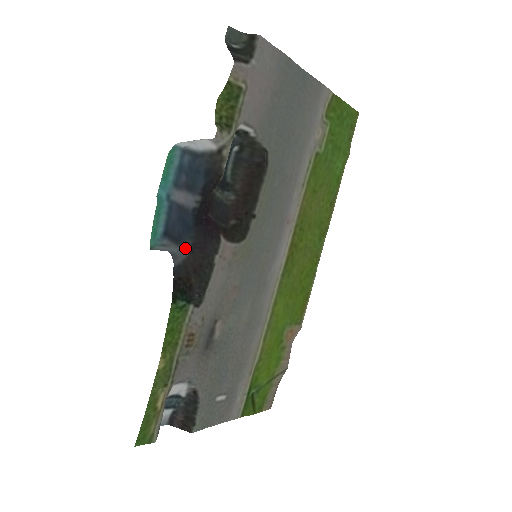
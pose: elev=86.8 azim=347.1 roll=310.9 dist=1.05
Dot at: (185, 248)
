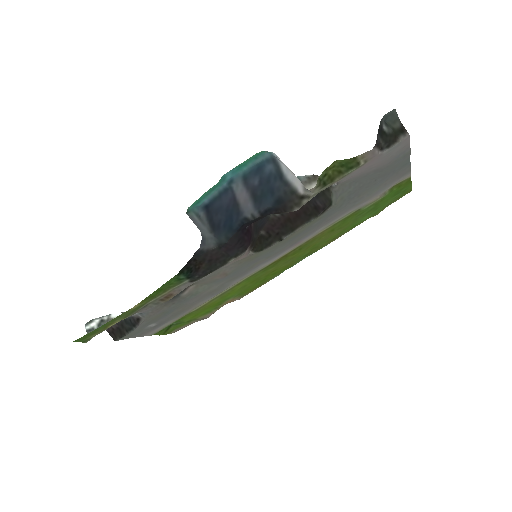
Dot at: (216, 241)
